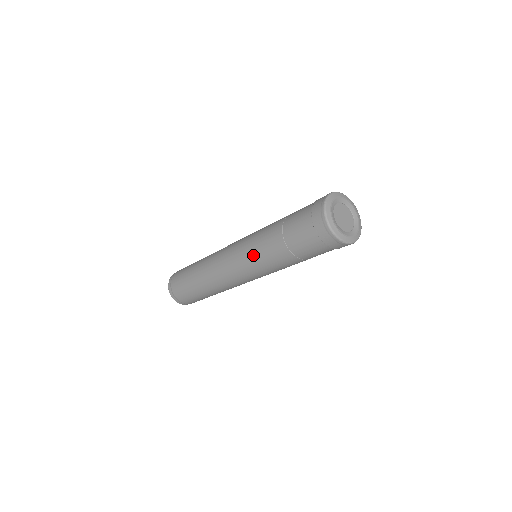
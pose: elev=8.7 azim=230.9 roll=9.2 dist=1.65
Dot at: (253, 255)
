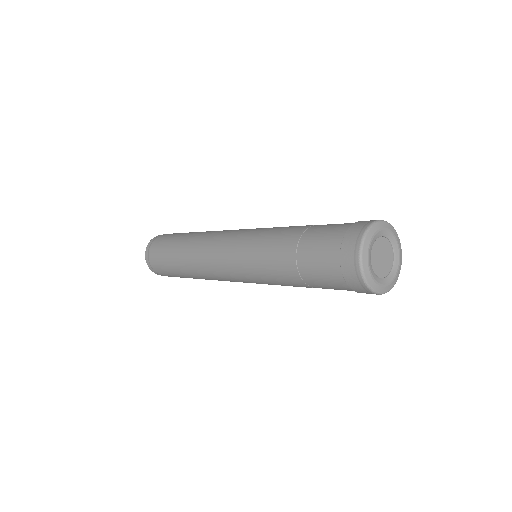
Dot at: (252, 260)
